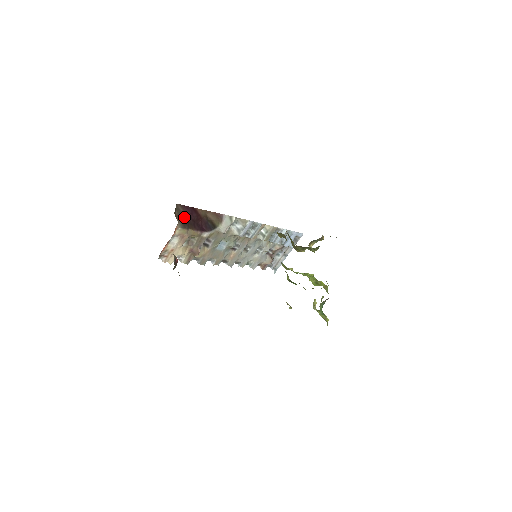
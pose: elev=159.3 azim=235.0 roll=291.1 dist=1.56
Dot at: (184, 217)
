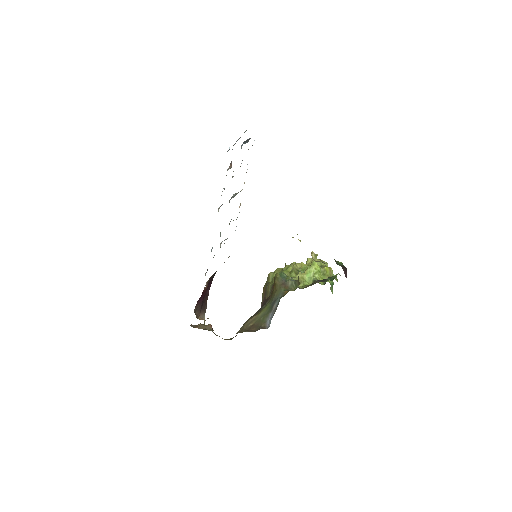
Dot at: (201, 306)
